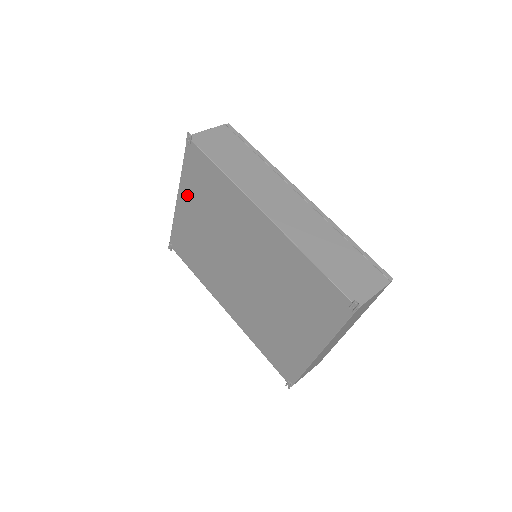
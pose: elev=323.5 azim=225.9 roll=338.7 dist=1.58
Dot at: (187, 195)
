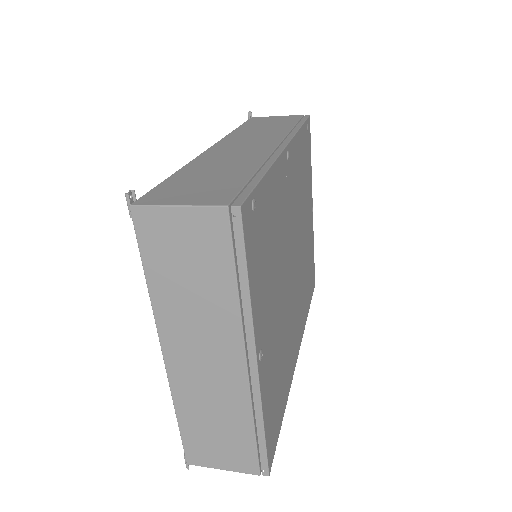
Dot at: occluded
